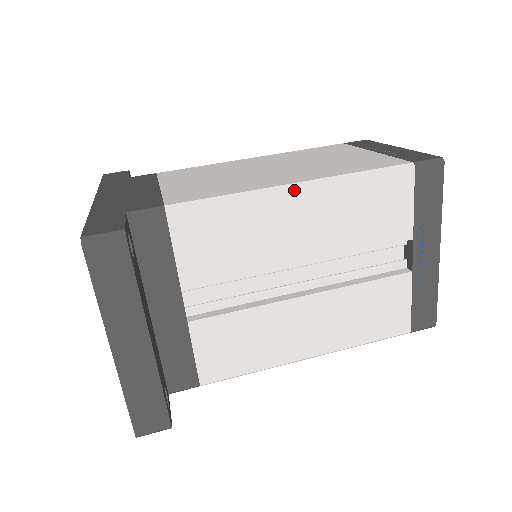
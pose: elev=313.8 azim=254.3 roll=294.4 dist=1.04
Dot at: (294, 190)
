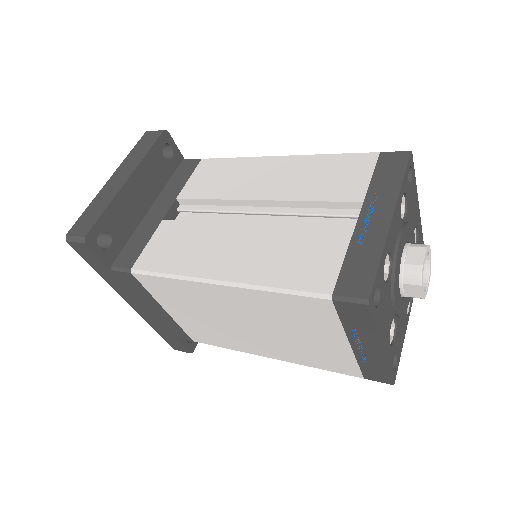
Dot at: (278, 157)
